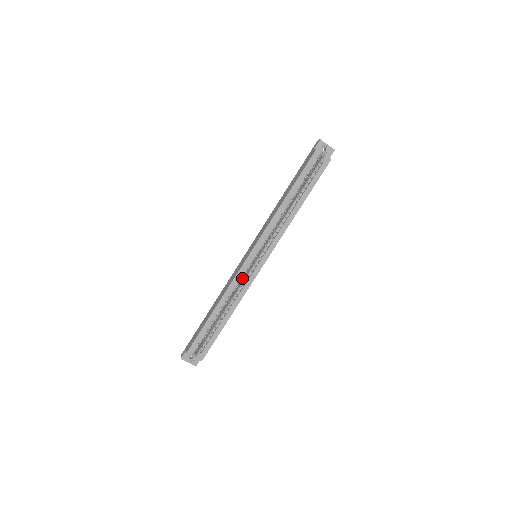
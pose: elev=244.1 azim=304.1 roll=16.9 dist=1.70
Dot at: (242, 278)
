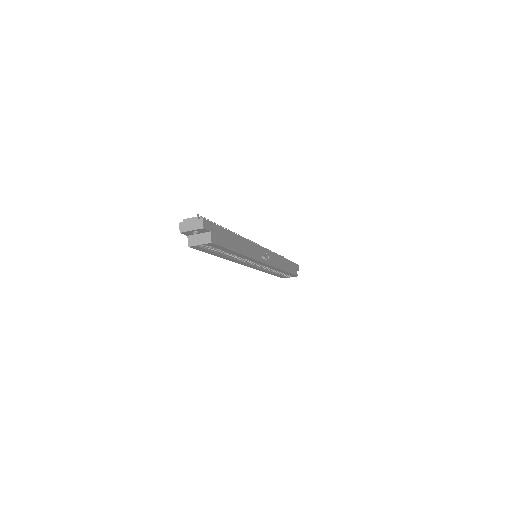
Dot at: occluded
